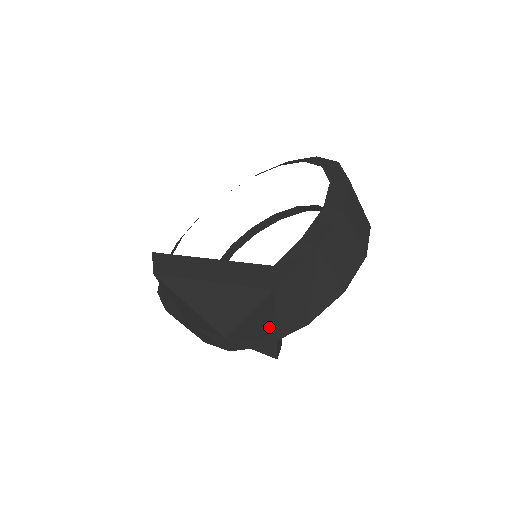
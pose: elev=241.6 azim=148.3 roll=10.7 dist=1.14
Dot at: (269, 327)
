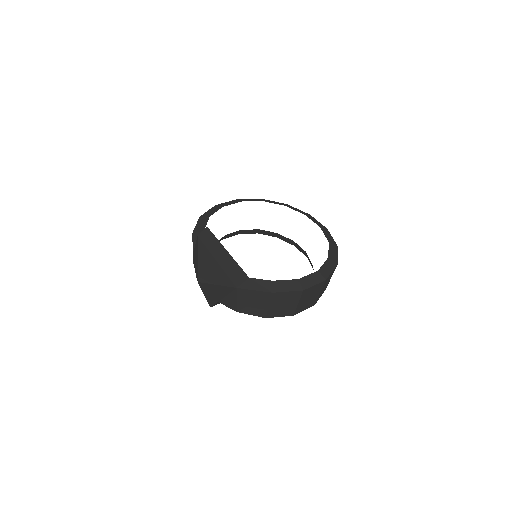
Dot at: (220, 295)
